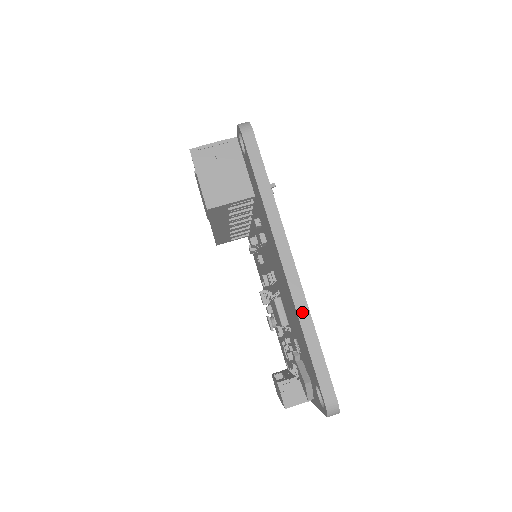
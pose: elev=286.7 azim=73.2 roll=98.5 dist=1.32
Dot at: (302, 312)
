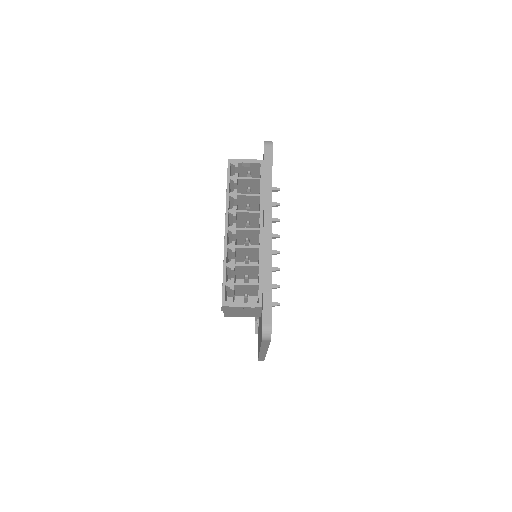
Dot at: (262, 356)
